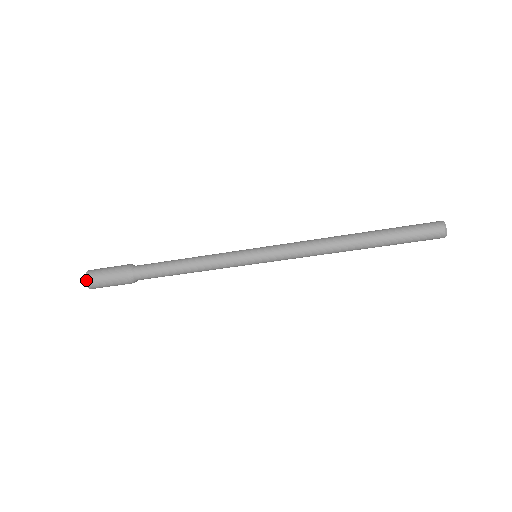
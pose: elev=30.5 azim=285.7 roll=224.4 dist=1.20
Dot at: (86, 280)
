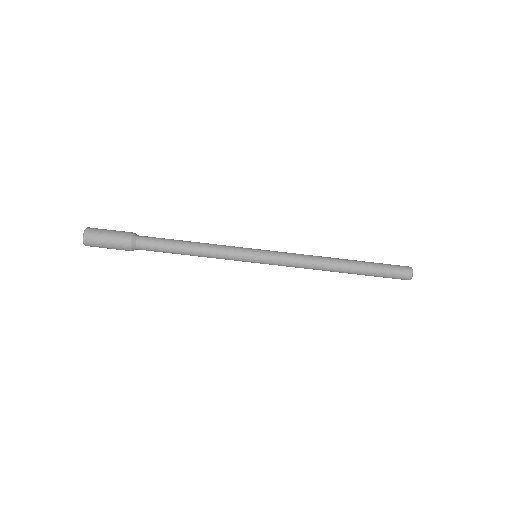
Dot at: (85, 236)
